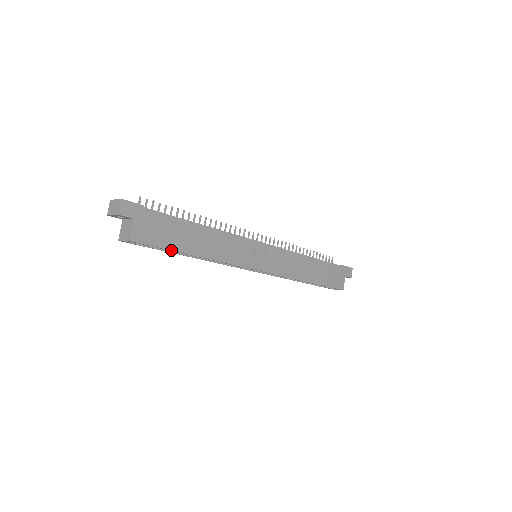
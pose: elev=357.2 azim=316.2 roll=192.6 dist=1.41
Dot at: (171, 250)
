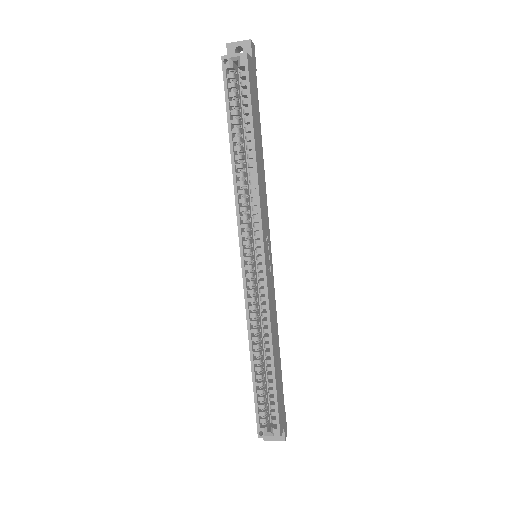
Dot at: (252, 110)
